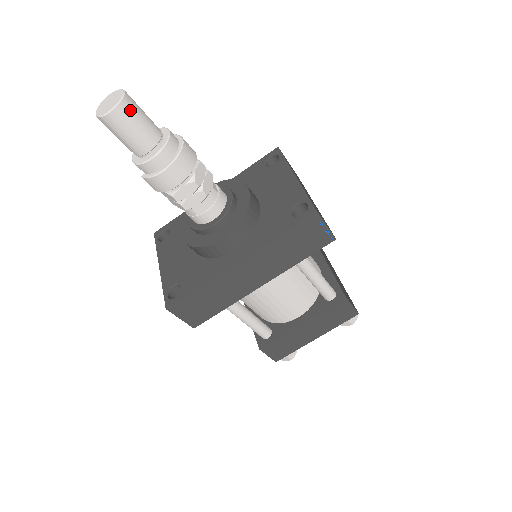
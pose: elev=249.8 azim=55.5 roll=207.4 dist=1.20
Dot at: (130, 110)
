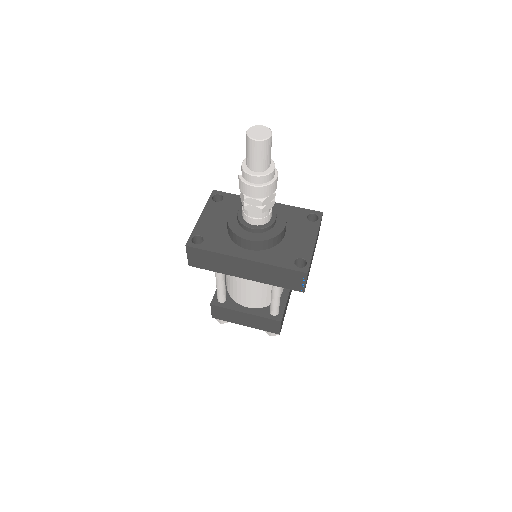
Dot at: (266, 147)
